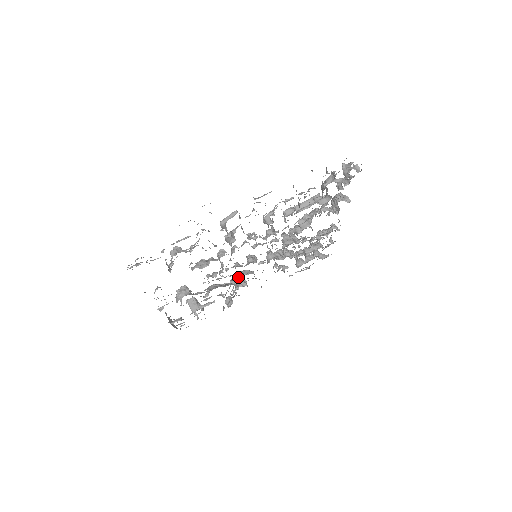
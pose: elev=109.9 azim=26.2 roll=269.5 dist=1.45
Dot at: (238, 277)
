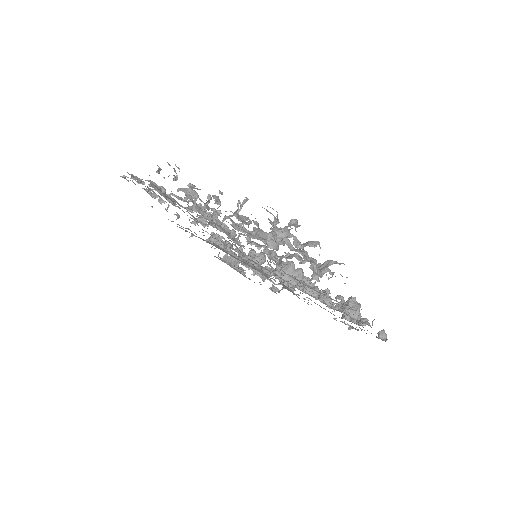
Dot at: occluded
